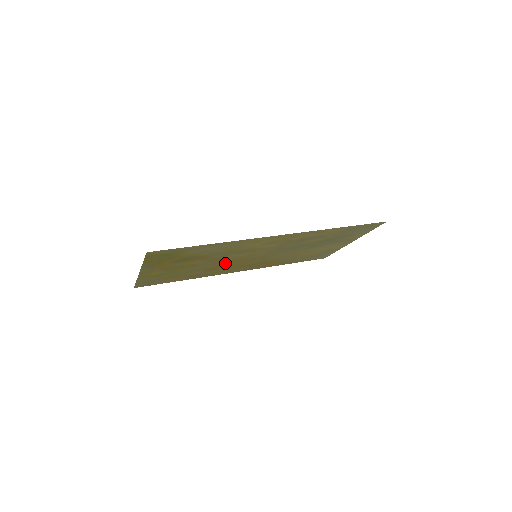
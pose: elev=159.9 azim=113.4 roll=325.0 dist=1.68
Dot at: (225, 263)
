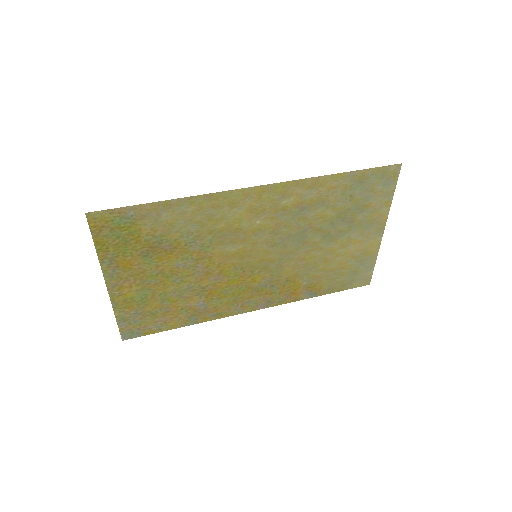
Dot at: (221, 275)
